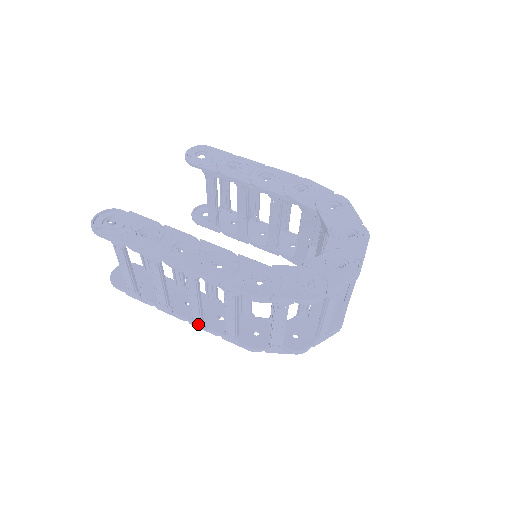
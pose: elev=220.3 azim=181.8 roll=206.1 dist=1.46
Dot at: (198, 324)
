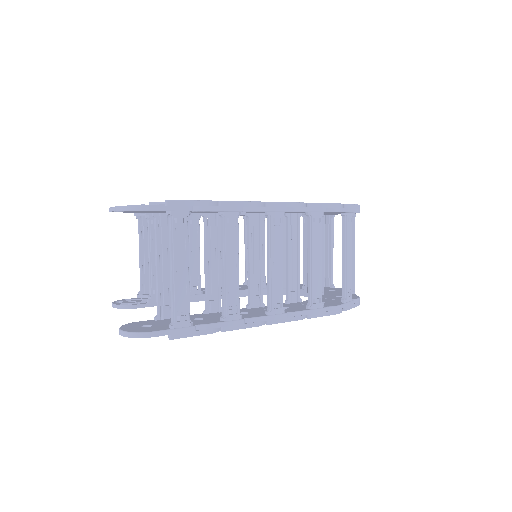
Dot at: (280, 314)
